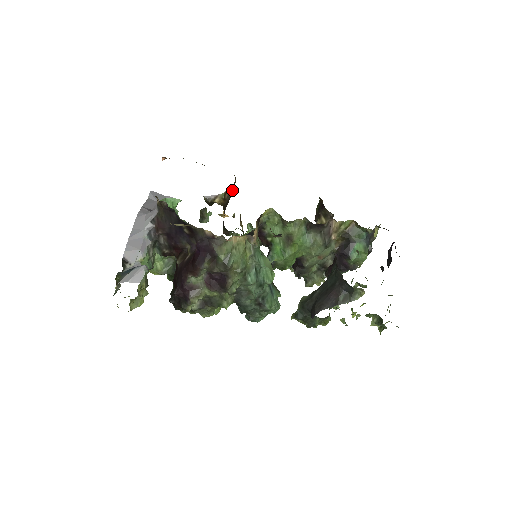
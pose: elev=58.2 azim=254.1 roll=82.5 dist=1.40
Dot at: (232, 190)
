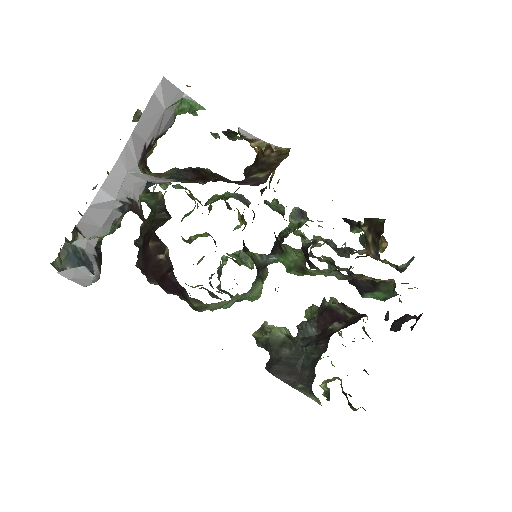
Dot at: (275, 163)
